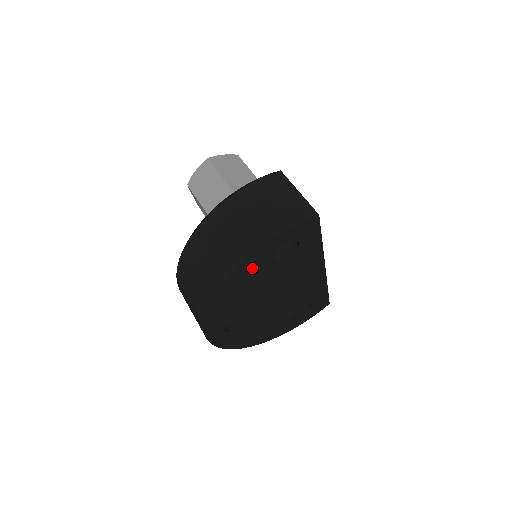
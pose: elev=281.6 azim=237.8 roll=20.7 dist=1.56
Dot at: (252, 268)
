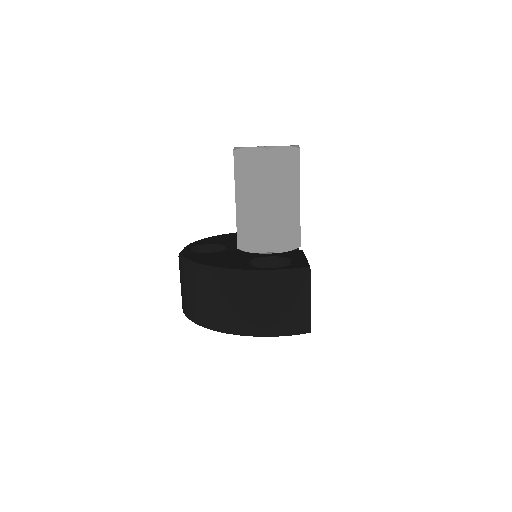
Dot at: occluded
